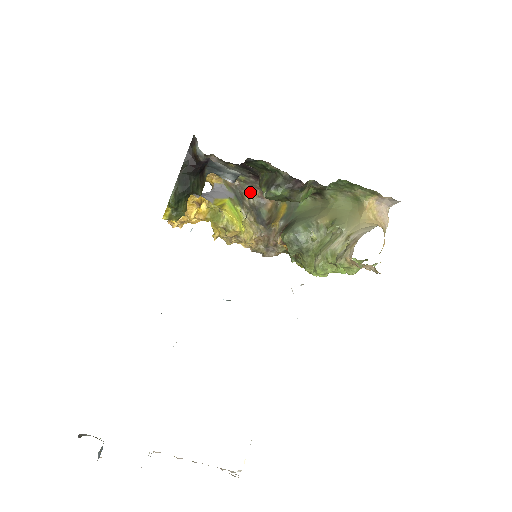
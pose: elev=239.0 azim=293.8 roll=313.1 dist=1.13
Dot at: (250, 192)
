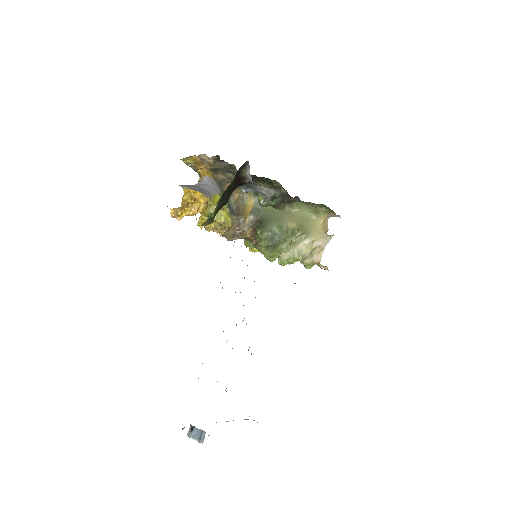
Dot at: (225, 184)
